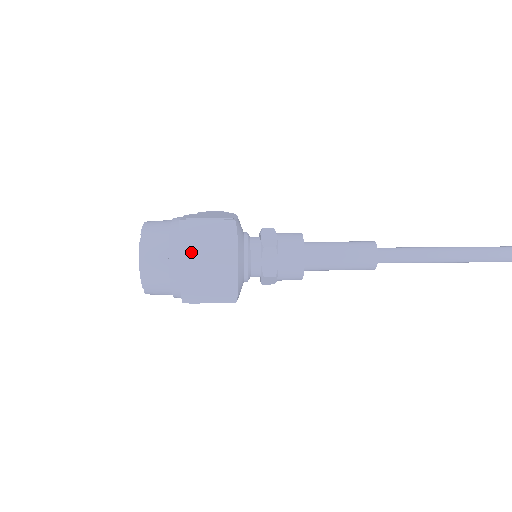
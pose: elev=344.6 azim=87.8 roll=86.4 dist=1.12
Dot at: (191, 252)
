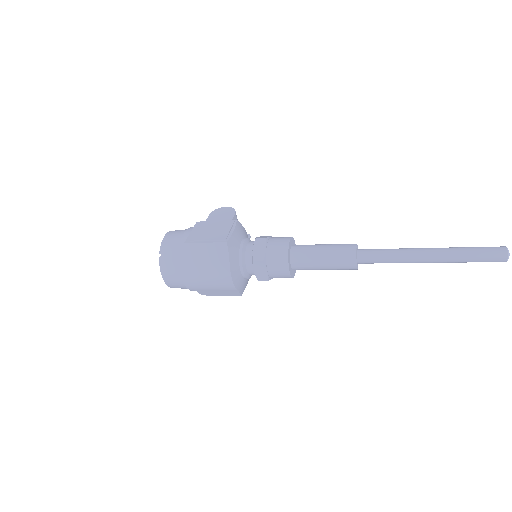
Dot at: (195, 270)
